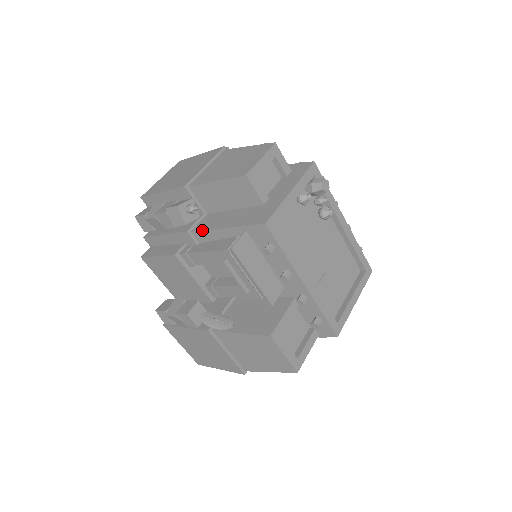
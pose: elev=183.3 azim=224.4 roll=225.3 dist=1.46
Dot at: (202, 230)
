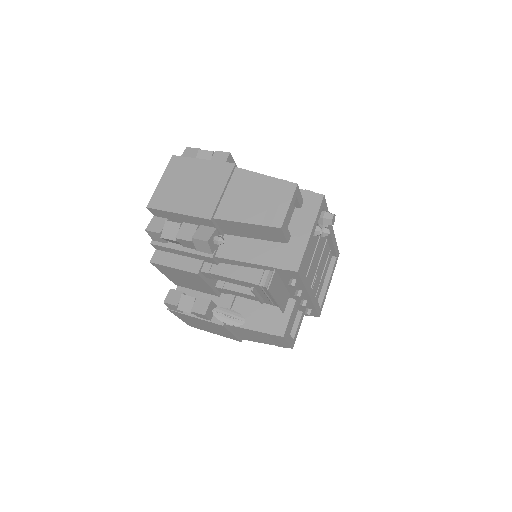
Dot at: (228, 259)
